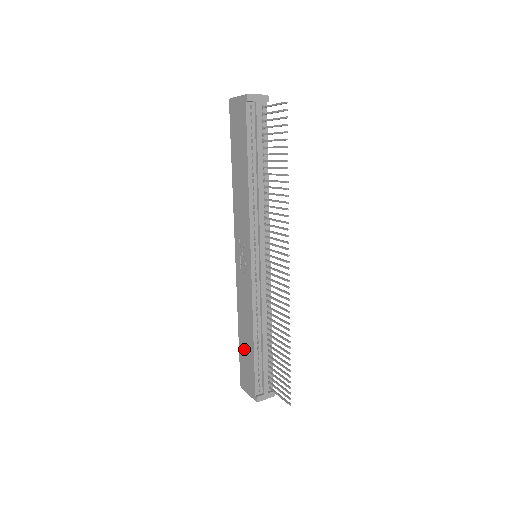
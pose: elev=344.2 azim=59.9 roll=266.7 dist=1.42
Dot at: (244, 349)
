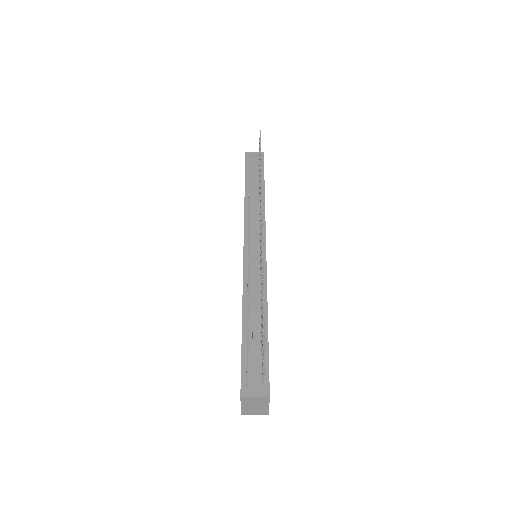
Dot at: occluded
